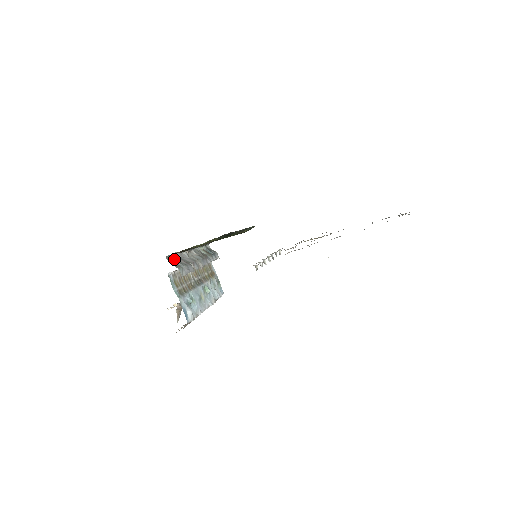
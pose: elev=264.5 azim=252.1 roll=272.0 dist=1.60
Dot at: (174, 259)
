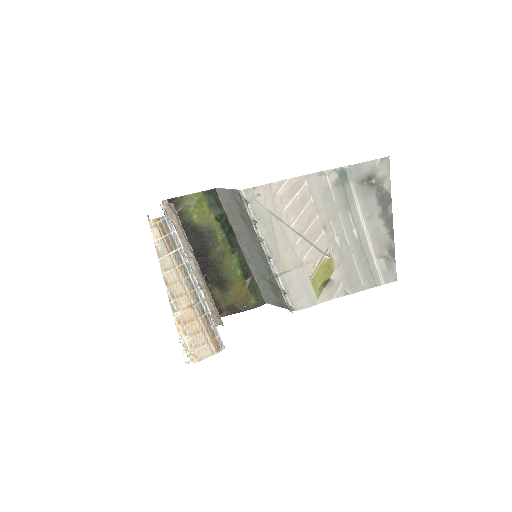
Dot at: occluded
